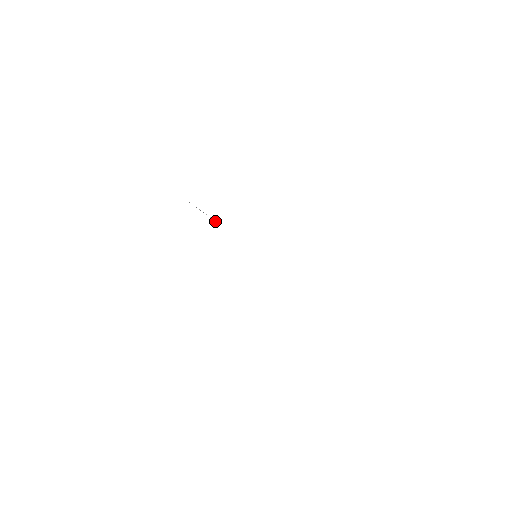
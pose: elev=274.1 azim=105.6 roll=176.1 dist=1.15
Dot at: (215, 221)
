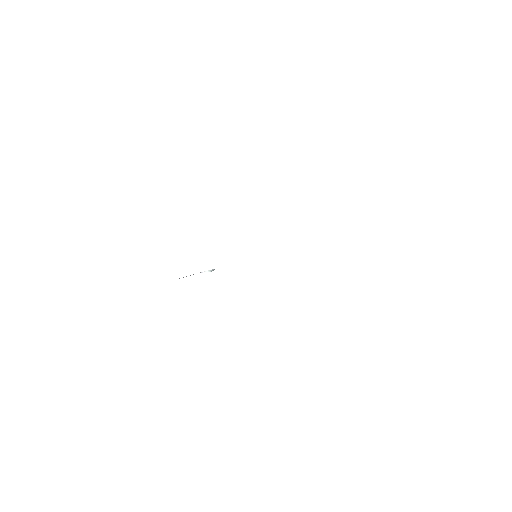
Dot at: (207, 271)
